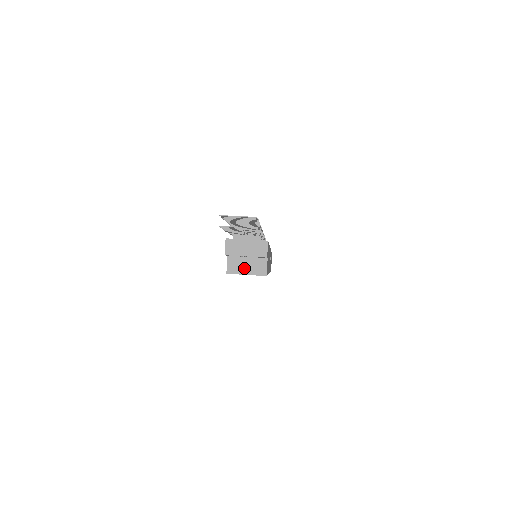
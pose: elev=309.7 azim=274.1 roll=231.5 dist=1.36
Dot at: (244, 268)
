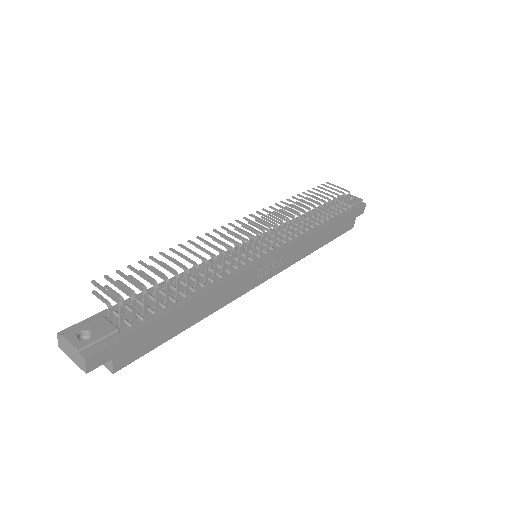
Dot at: occluded
